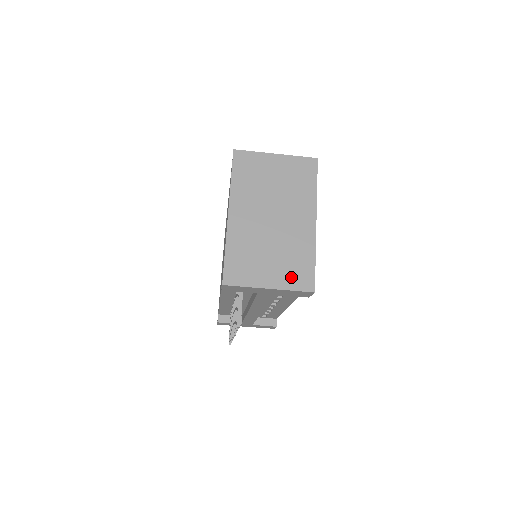
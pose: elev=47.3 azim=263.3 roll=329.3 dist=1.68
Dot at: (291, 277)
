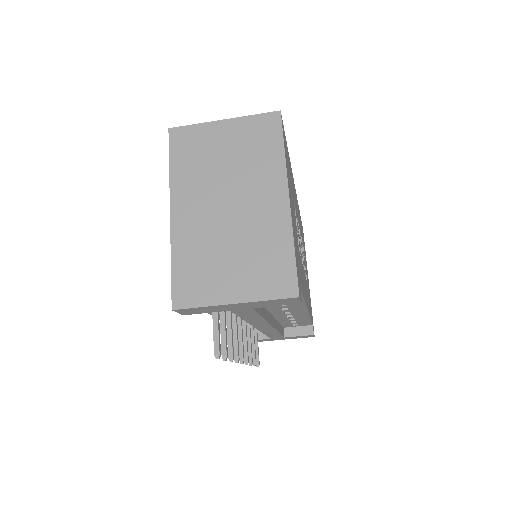
Dot at: (263, 282)
